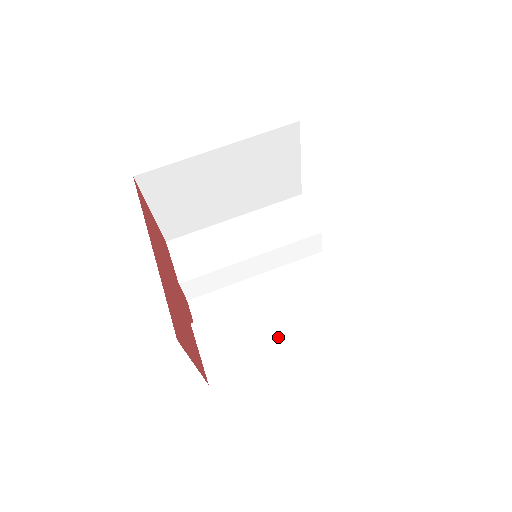
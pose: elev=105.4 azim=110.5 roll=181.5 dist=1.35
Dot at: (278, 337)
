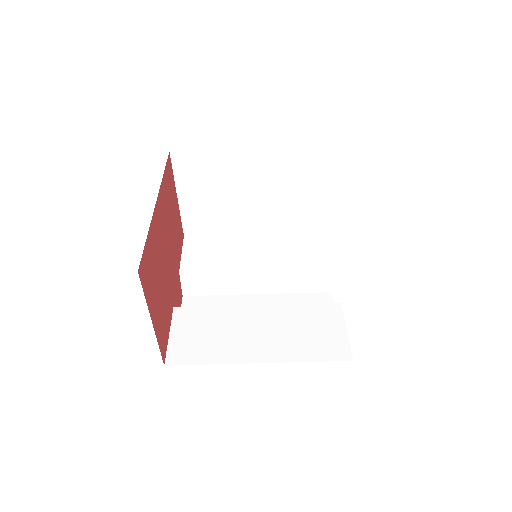
Dot at: (252, 344)
